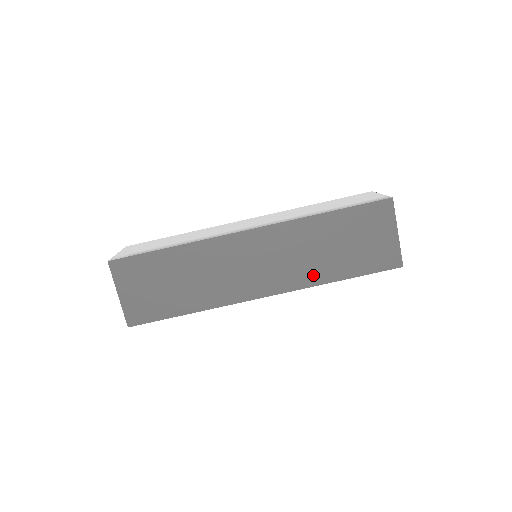
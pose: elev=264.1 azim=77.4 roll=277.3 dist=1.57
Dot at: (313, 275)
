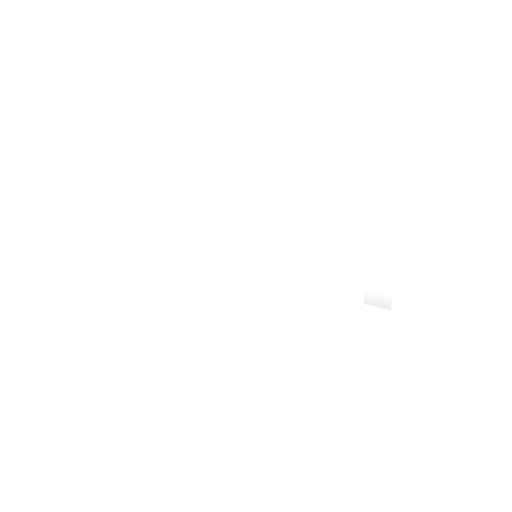
Dot at: occluded
